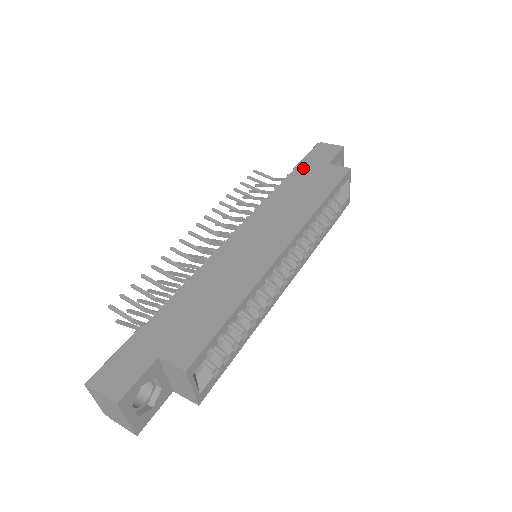
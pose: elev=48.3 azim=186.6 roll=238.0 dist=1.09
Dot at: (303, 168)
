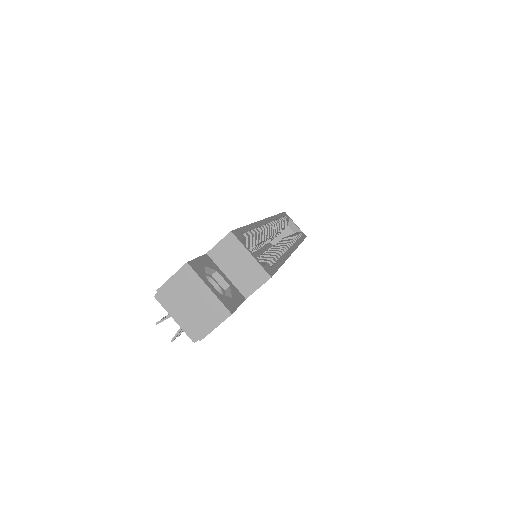
Dot at: occluded
